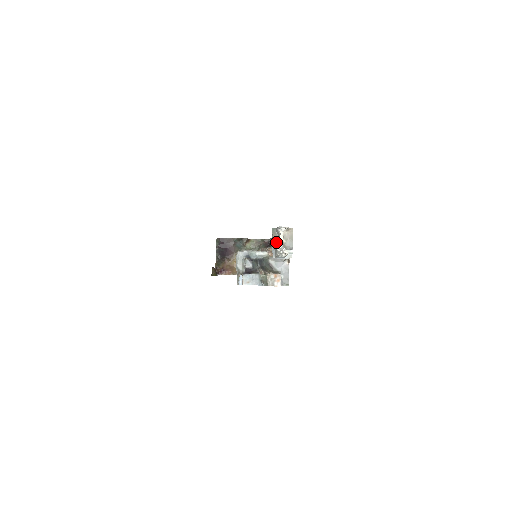
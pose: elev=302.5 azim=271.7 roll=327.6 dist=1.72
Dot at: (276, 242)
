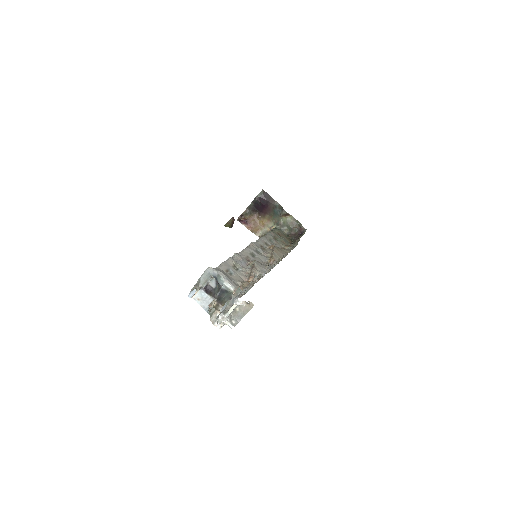
Dot at: (232, 301)
